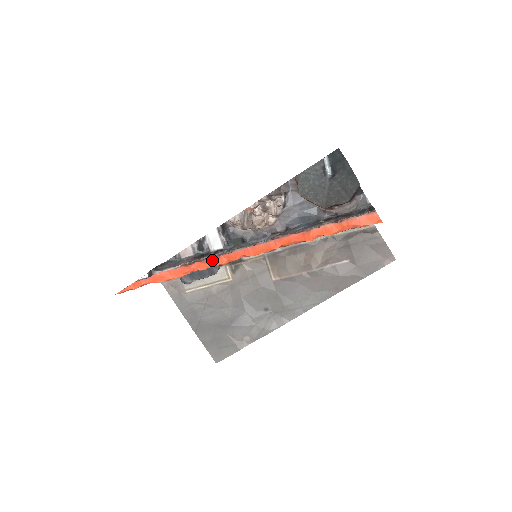
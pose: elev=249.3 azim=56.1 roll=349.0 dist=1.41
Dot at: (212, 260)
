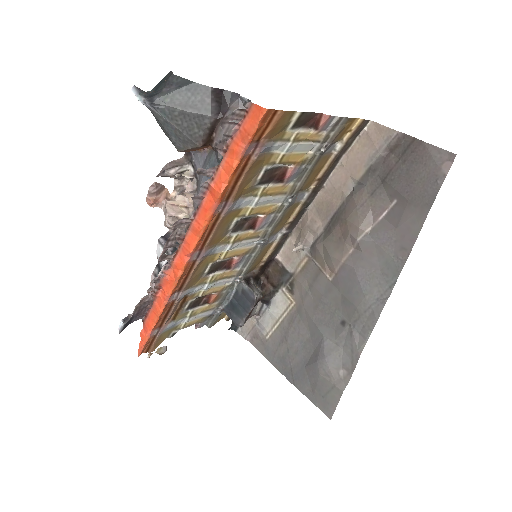
Dot at: (167, 278)
